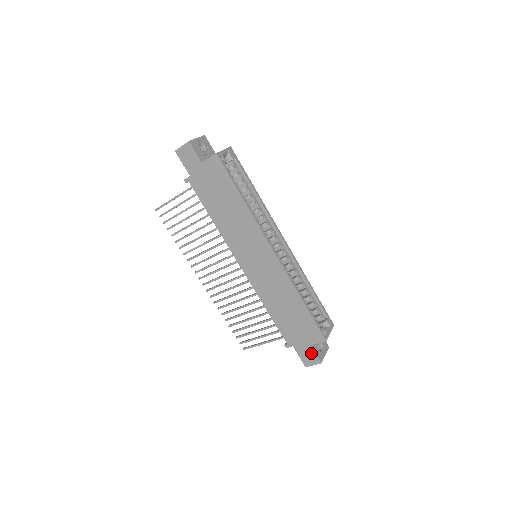
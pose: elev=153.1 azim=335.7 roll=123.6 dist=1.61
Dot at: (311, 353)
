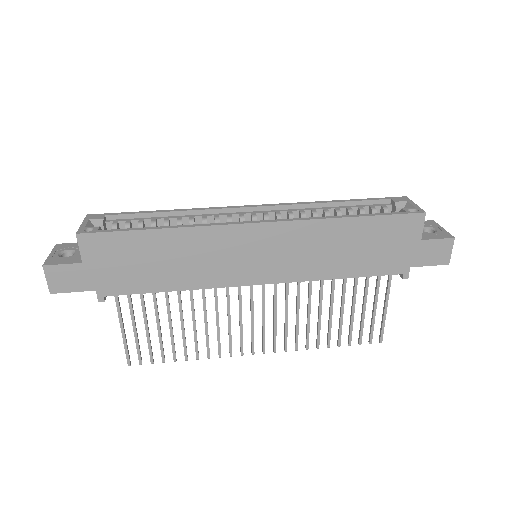
Dot at: (432, 245)
